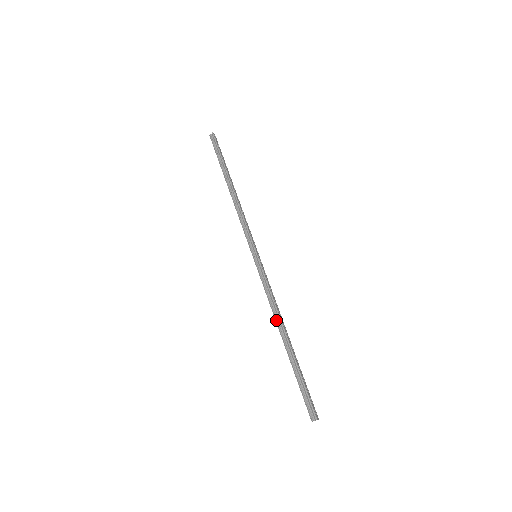
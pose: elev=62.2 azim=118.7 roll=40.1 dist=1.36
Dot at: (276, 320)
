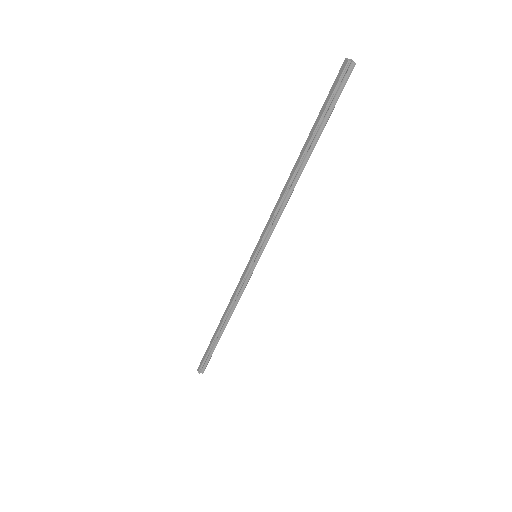
Dot at: (228, 315)
